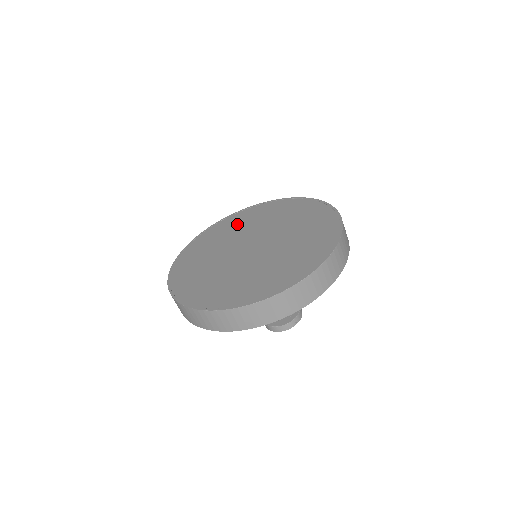
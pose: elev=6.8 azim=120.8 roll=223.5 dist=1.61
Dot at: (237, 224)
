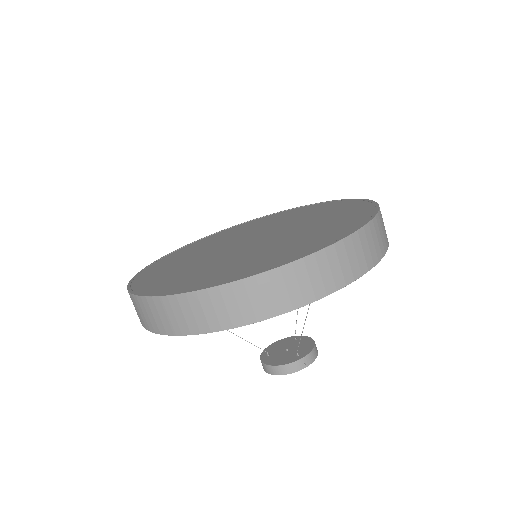
Dot at: (245, 228)
